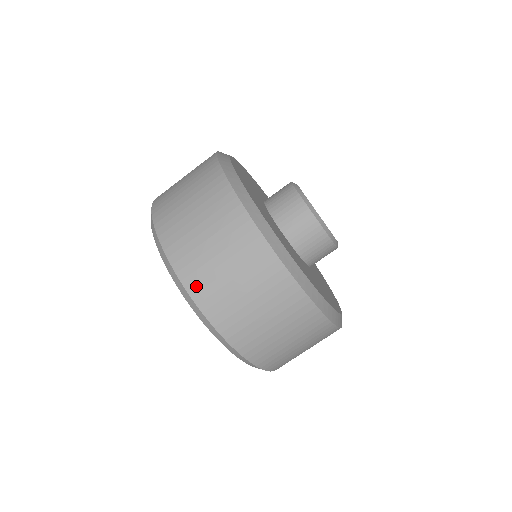
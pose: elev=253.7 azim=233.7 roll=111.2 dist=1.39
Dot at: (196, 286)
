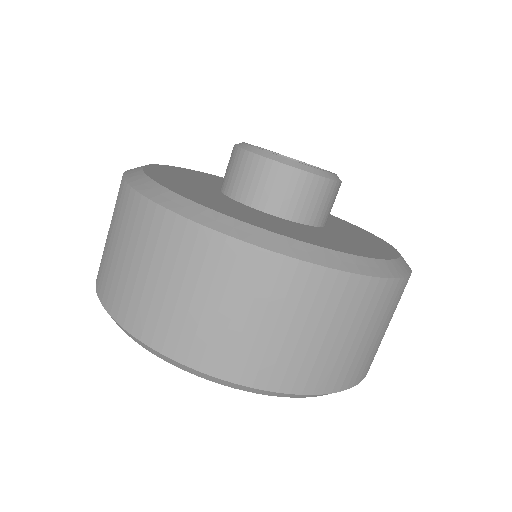
Dot at: (99, 273)
